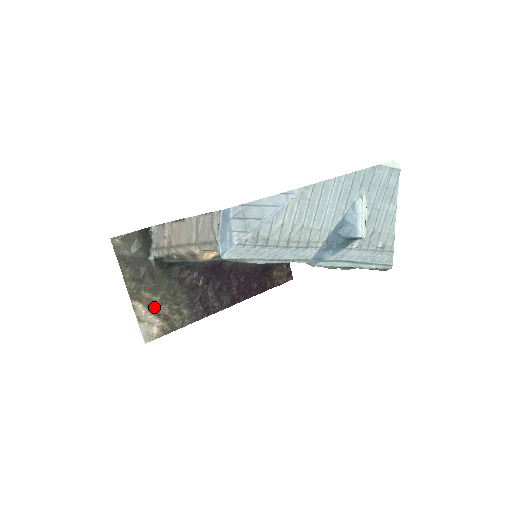
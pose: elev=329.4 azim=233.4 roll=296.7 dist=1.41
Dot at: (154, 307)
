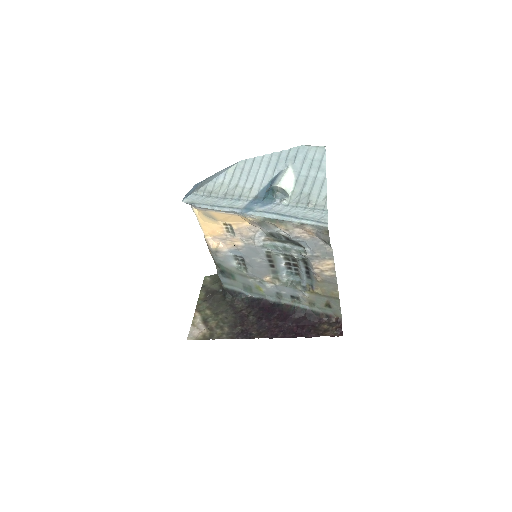
Dot at: (207, 320)
